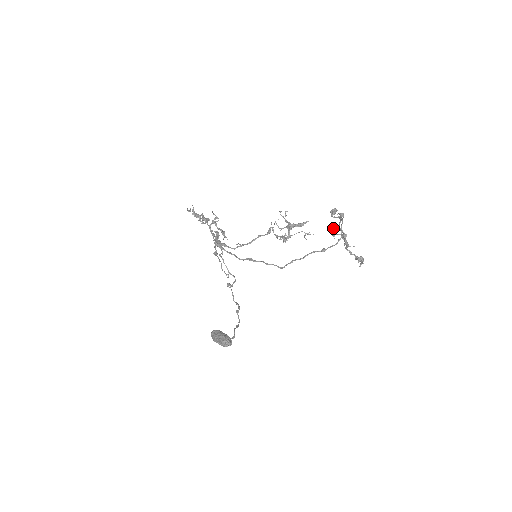
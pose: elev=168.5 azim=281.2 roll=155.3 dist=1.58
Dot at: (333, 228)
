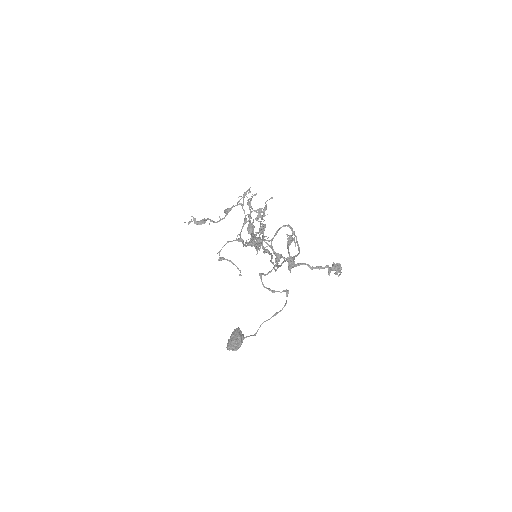
Dot at: (289, 236)
